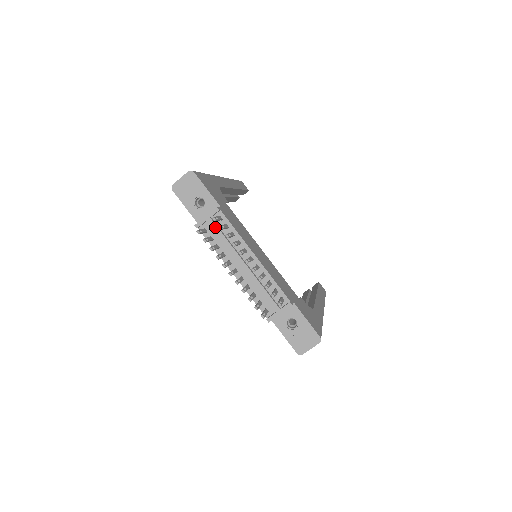
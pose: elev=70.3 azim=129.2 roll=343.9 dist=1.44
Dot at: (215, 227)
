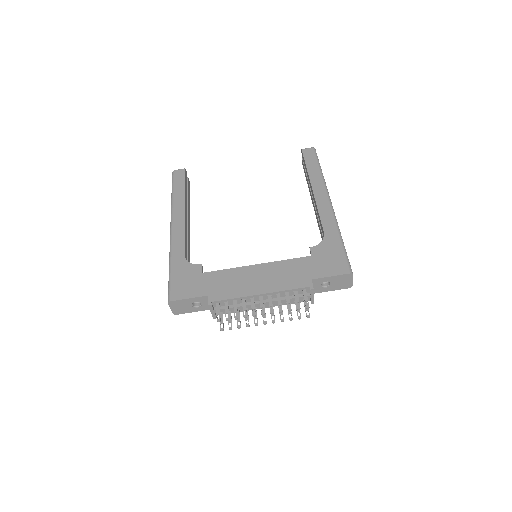
Dot at: (223, 310)
